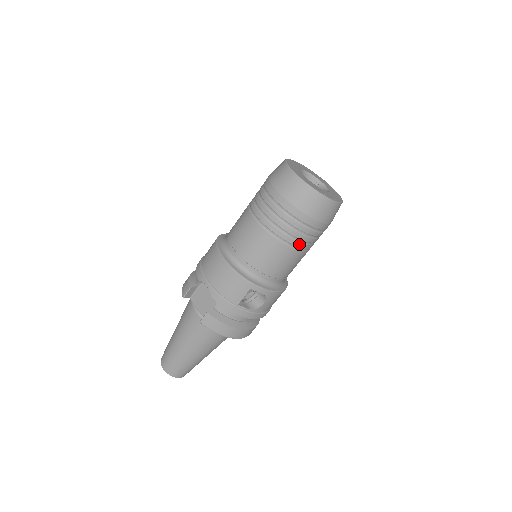
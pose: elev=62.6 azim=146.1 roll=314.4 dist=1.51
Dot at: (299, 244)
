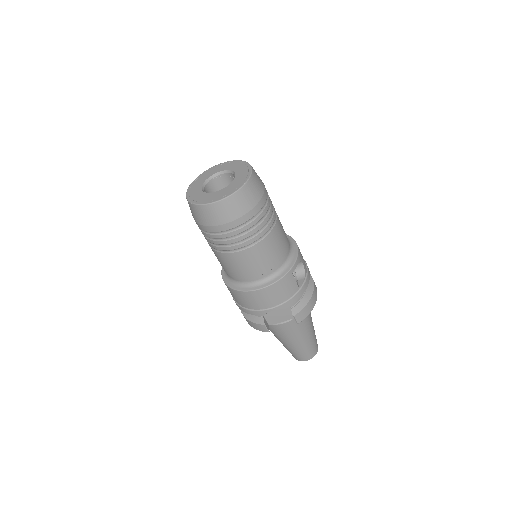
Dot at: (273, 218)
